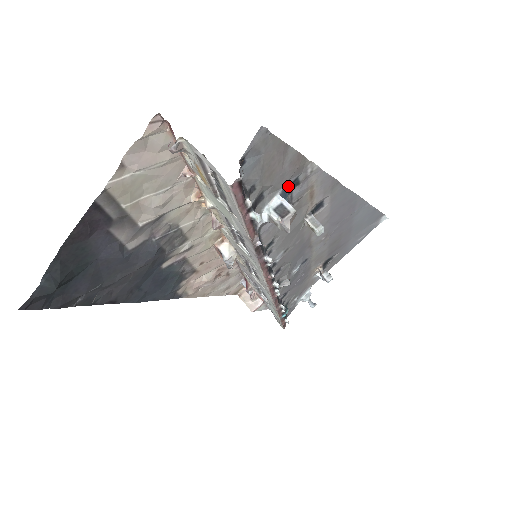
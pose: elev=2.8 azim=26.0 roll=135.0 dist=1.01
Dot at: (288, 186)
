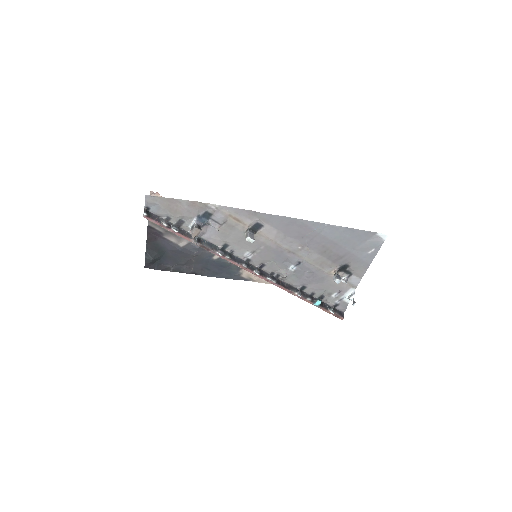
Dot at: (201, 216)
